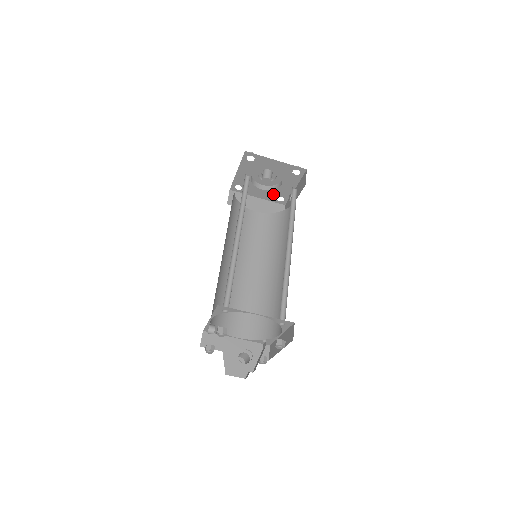
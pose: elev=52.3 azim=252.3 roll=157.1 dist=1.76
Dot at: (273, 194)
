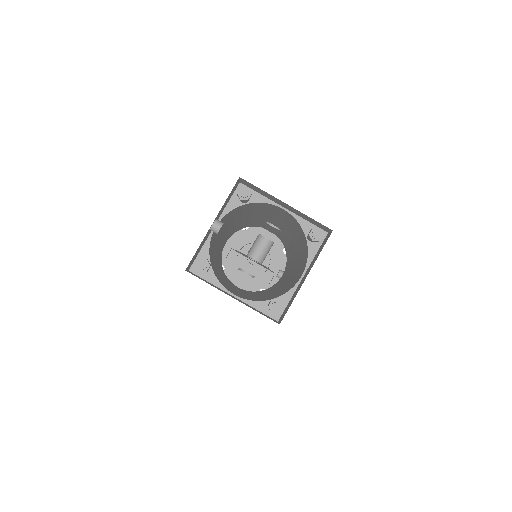
Dot at: (256, 283)
